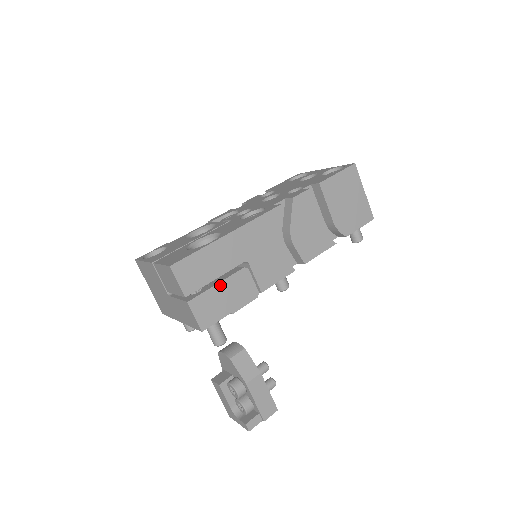
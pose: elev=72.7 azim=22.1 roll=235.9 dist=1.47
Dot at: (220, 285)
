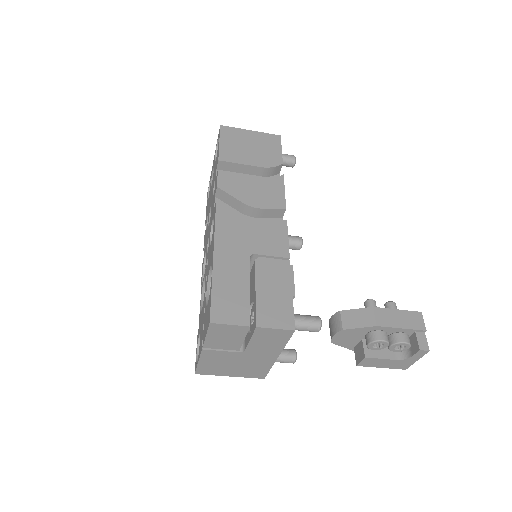
Dot at: (258, 289)
